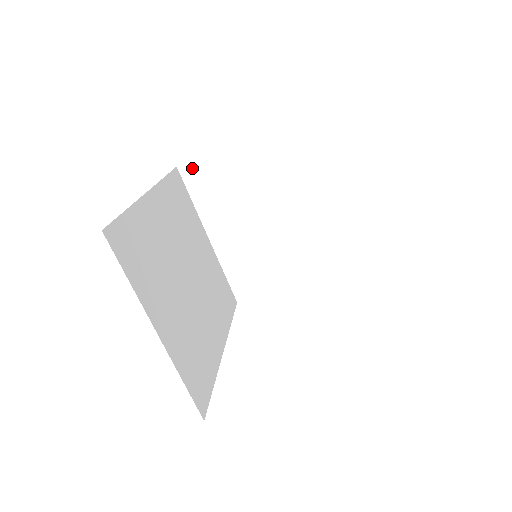
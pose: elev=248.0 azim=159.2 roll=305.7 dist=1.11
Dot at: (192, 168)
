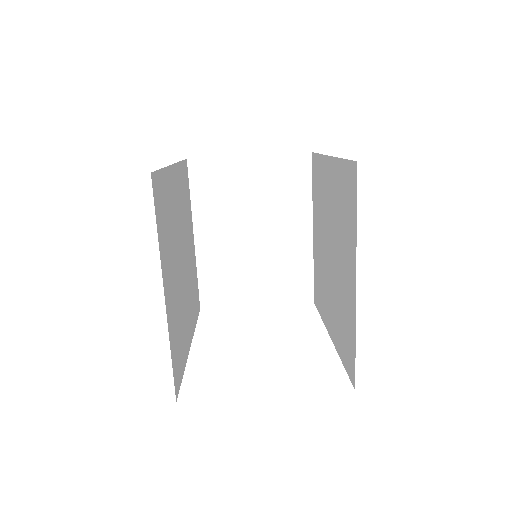
Dot at: (201, 164)
